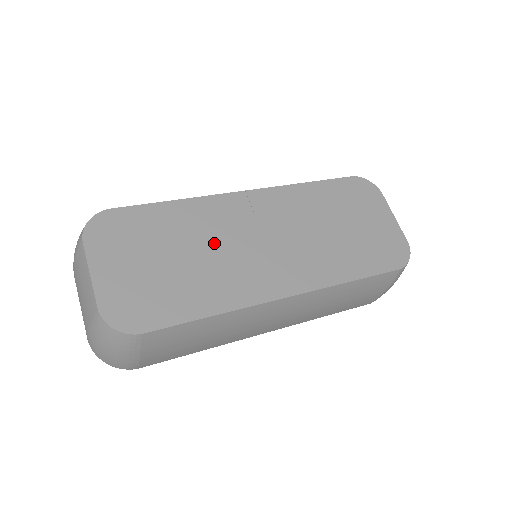
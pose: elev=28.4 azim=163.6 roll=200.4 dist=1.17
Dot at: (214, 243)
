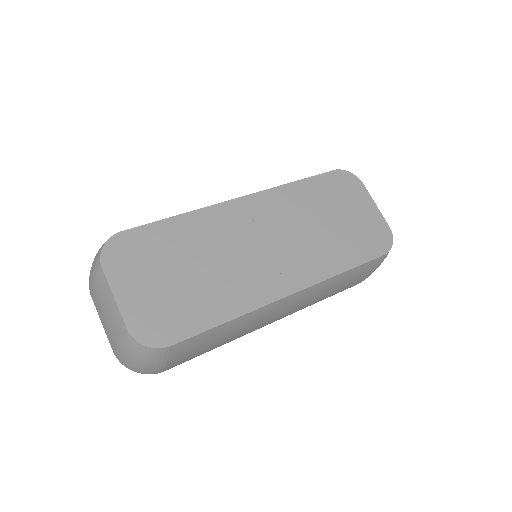
Dot at: (220, 252)
